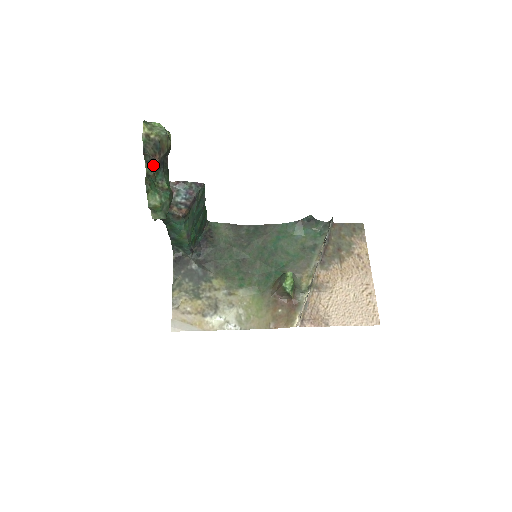
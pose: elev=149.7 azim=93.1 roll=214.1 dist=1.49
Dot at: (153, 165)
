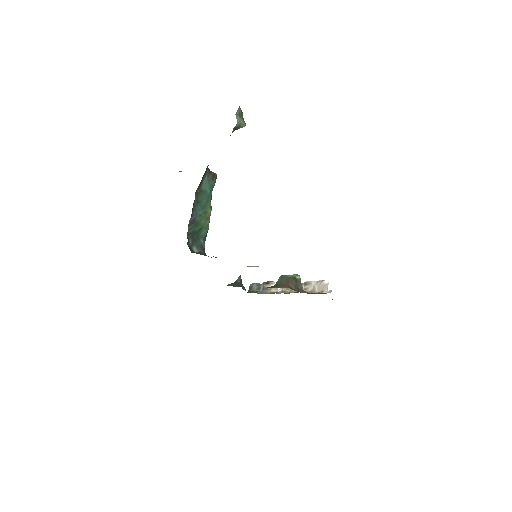
Dot at: occluded
